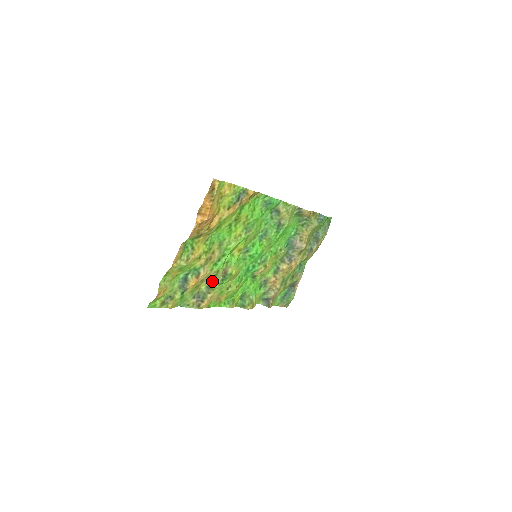
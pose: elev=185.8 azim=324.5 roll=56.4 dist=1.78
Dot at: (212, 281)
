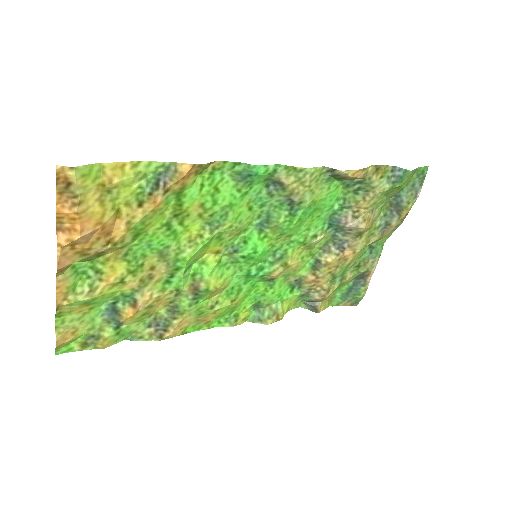
Dot at: (175, 302)
